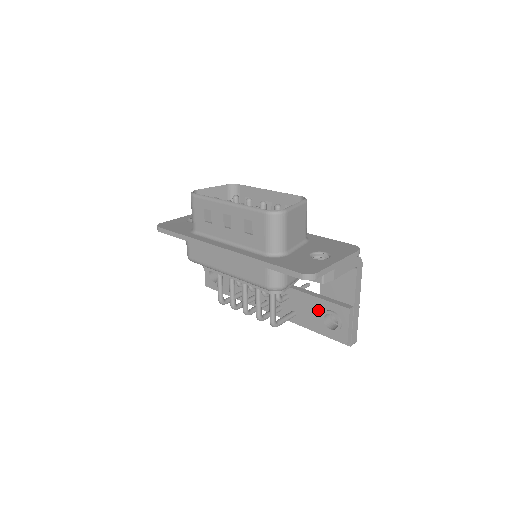
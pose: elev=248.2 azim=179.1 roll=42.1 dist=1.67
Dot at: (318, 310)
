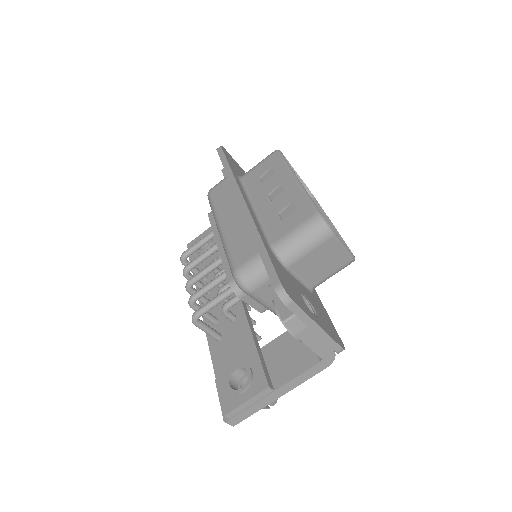
Dot at: (242, 357)
